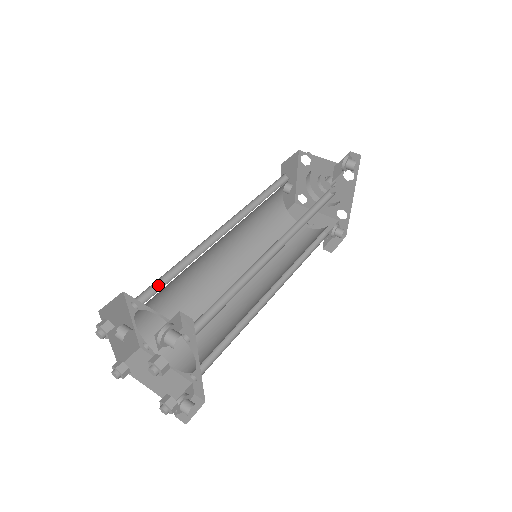
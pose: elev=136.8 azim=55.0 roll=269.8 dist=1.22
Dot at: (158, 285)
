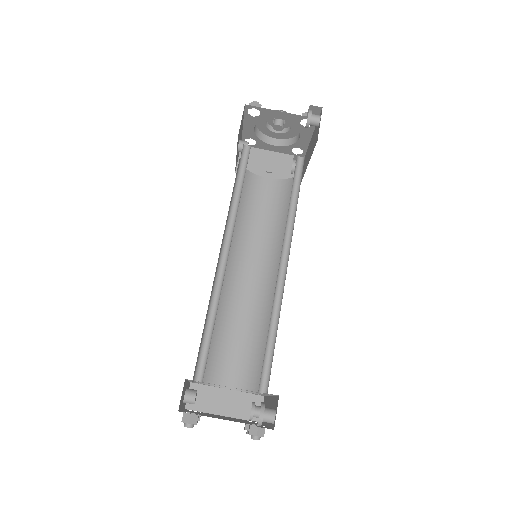
Dot at: (202, 347)
